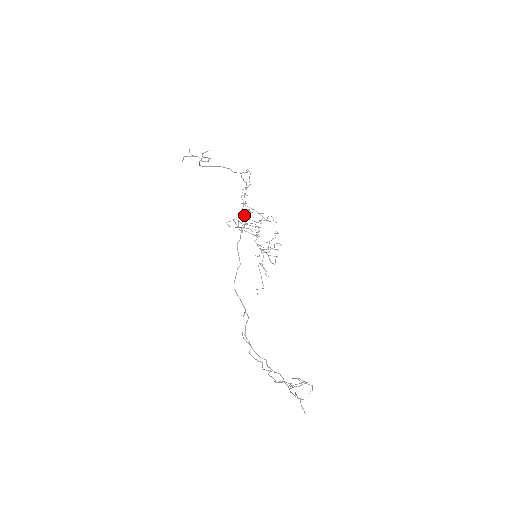
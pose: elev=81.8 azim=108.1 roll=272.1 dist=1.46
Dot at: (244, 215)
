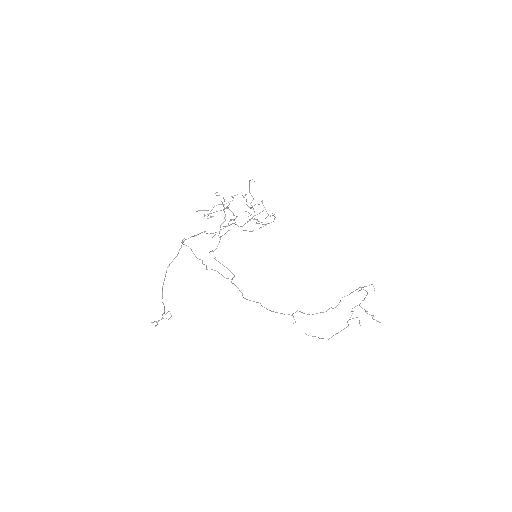
Dot at: occluded
